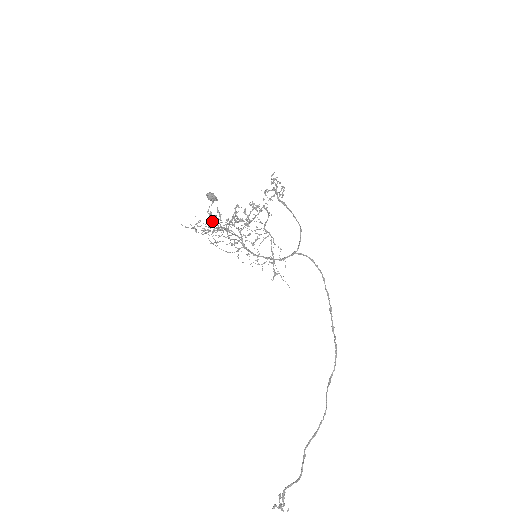
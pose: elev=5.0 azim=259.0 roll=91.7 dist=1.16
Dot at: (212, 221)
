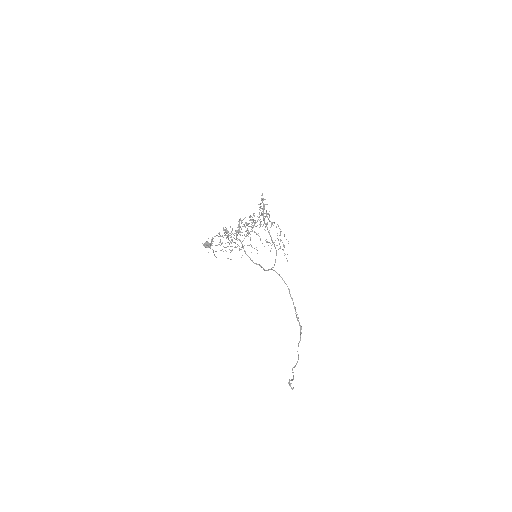
Dot at: occluded
